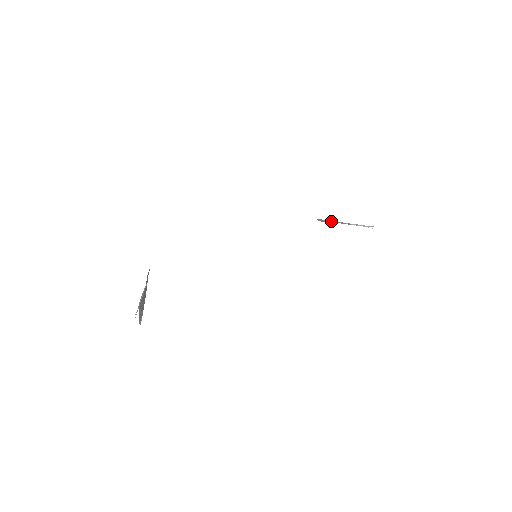
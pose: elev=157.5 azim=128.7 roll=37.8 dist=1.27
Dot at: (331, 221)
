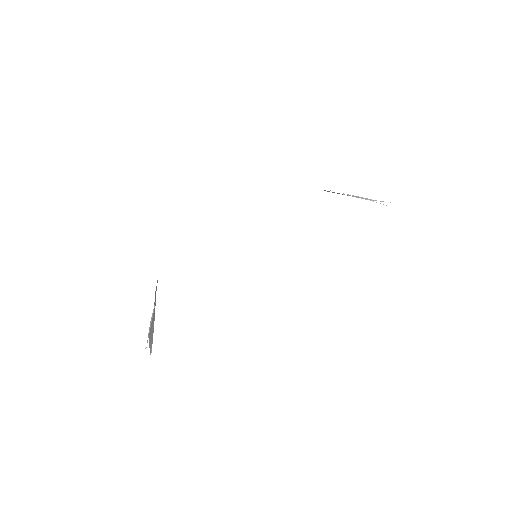
Dot at: (337, 193)
